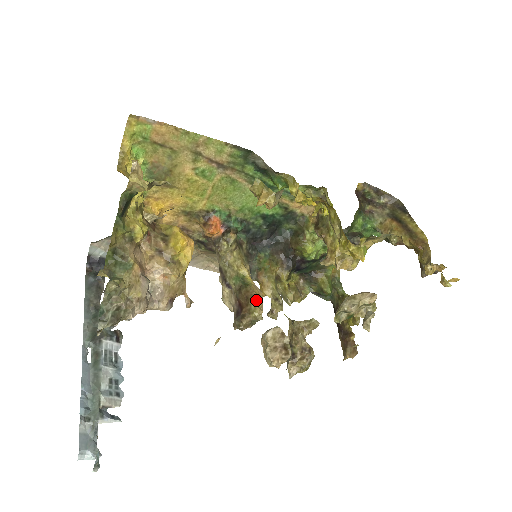
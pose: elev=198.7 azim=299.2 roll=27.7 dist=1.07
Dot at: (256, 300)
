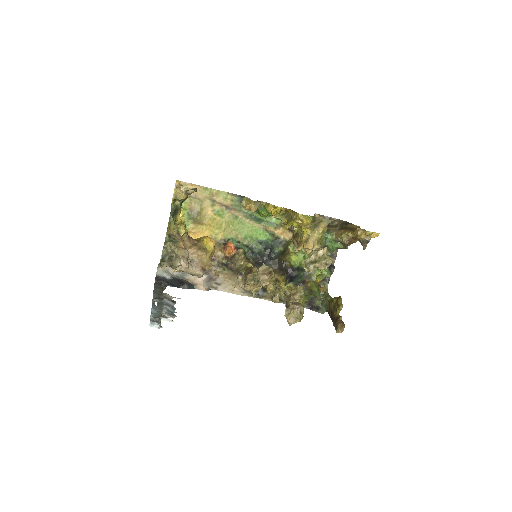
Dot at: (256, 270)
